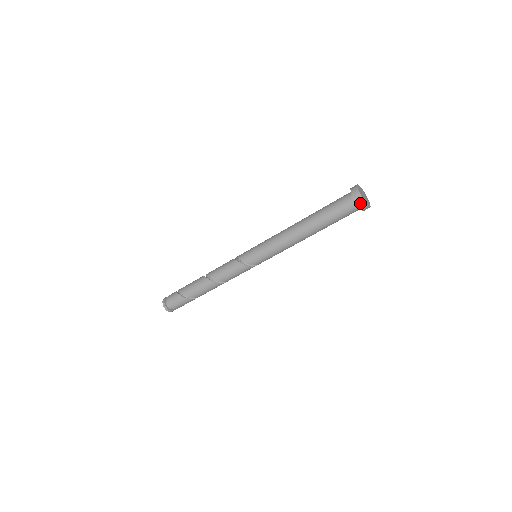
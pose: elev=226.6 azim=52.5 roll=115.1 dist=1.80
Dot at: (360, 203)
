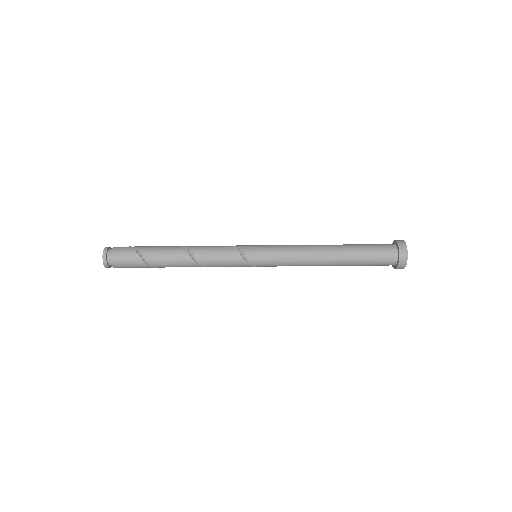
Dot at: (403, 255)
